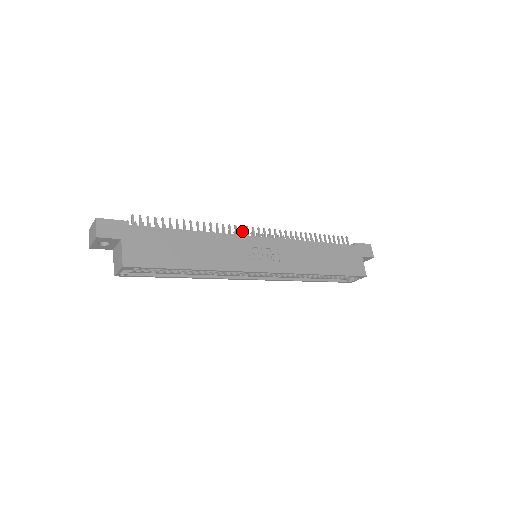
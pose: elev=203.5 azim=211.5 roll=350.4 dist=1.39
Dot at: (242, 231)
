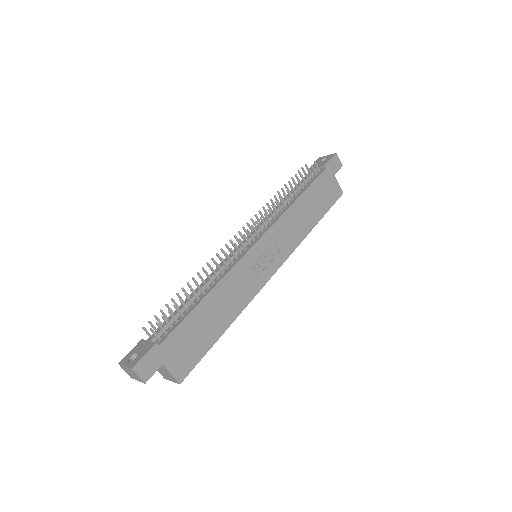
Dot at: (238, 249)
